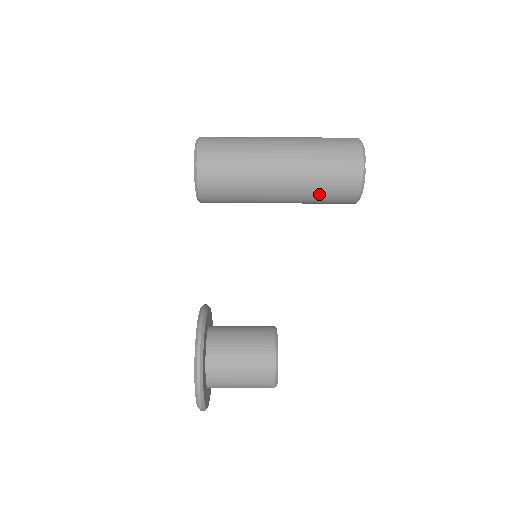
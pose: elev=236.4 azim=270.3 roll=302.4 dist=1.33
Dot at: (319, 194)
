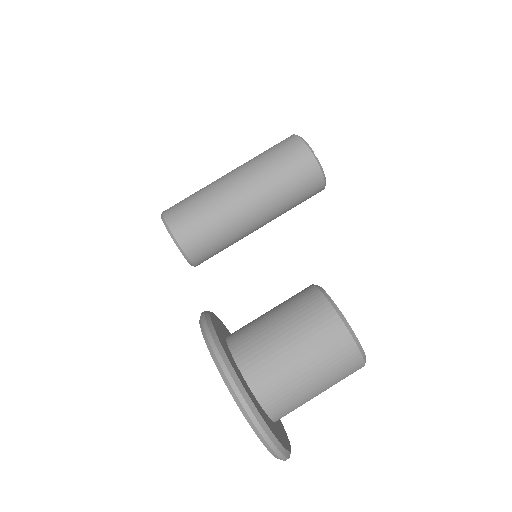
Dot at: (276, 172)
